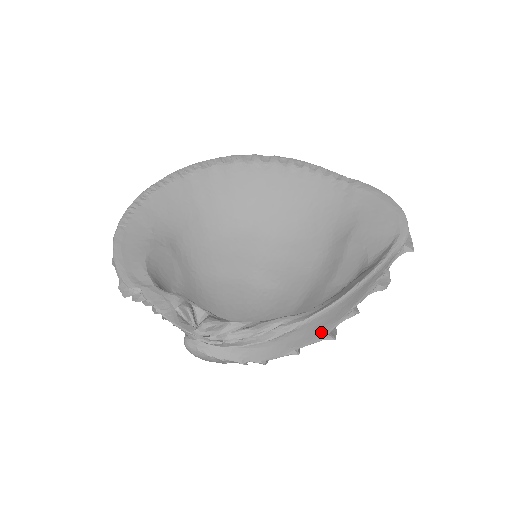
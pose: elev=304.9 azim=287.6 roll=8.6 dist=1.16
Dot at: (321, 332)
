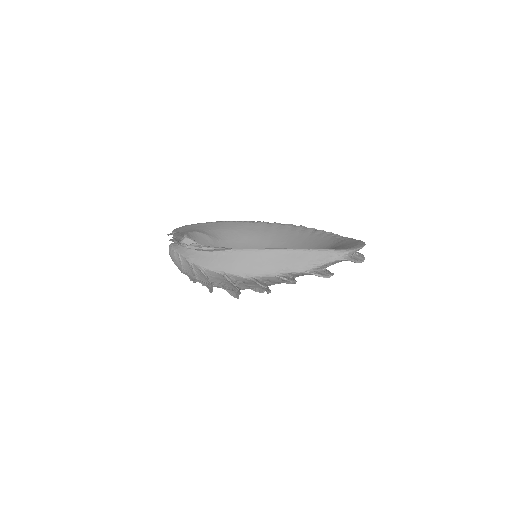
Dot at: (248, 271)
